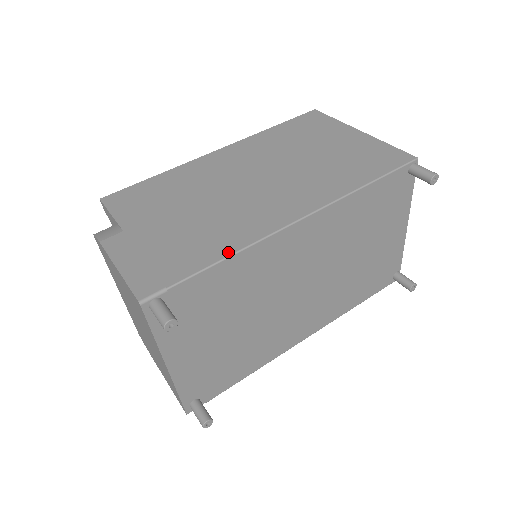
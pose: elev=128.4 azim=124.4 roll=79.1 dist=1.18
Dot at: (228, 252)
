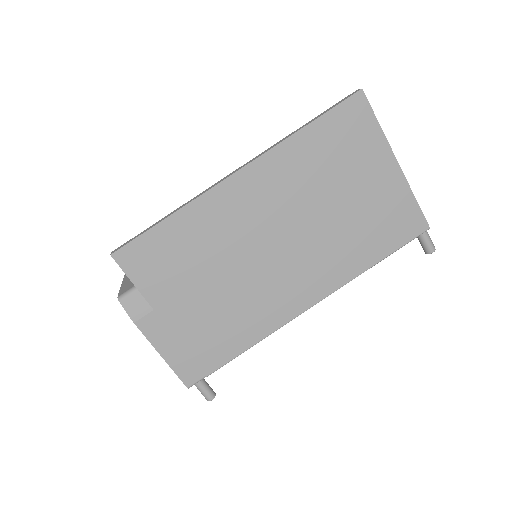
Dot at: (252, 343)
